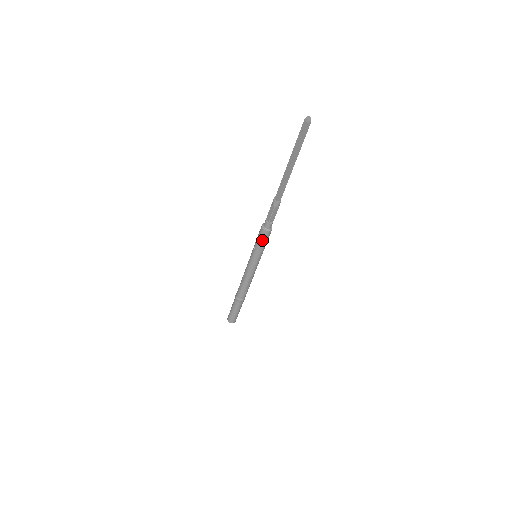
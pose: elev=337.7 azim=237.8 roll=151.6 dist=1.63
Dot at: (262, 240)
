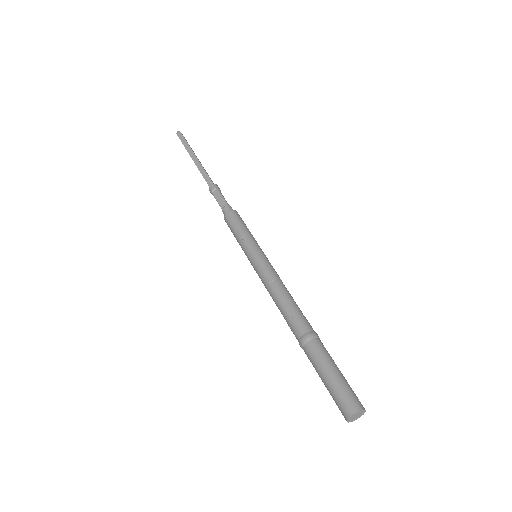
Dot at: (241, 222)
